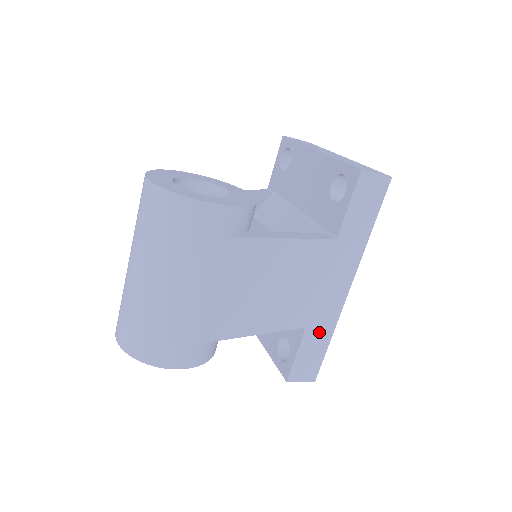
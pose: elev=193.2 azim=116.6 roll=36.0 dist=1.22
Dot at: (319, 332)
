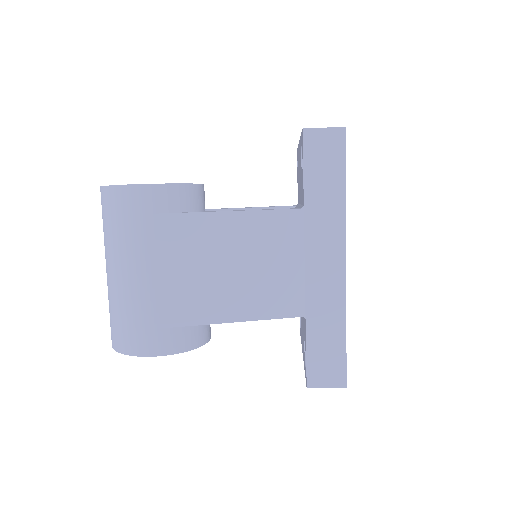
Dot at: (326, 321)
